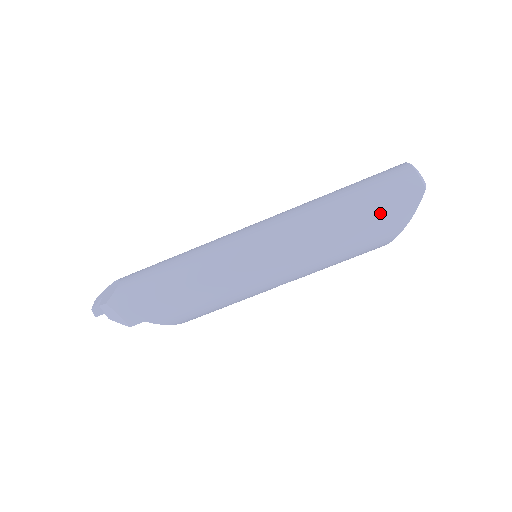
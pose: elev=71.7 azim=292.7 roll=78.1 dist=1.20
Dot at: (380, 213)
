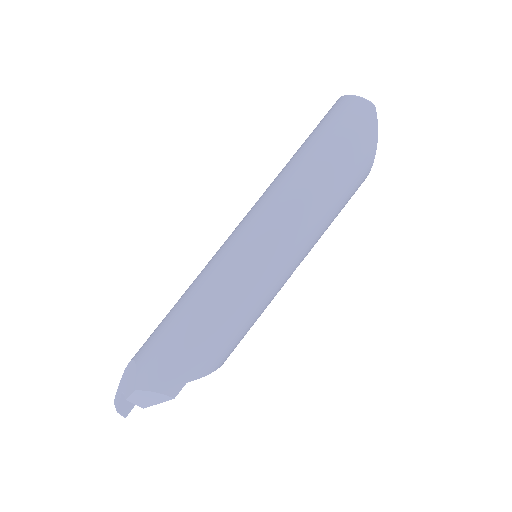
Dot at: (349, 147)
